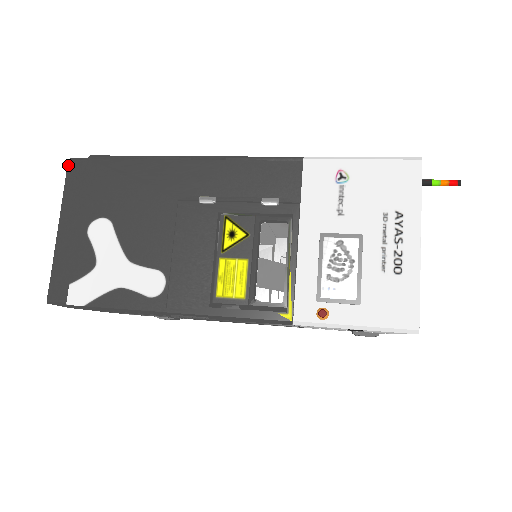
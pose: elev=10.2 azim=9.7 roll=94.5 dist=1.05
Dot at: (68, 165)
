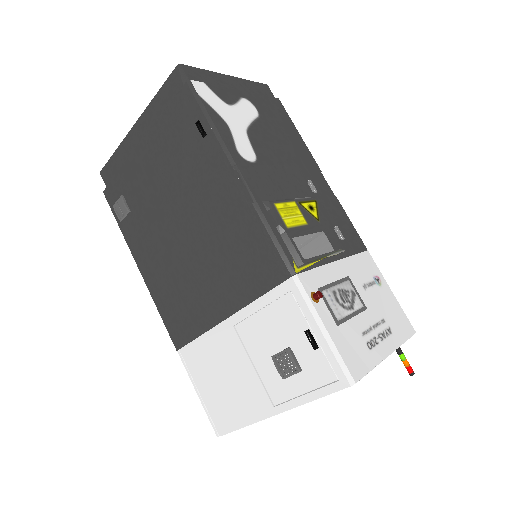
Dot at: (265, 84)
